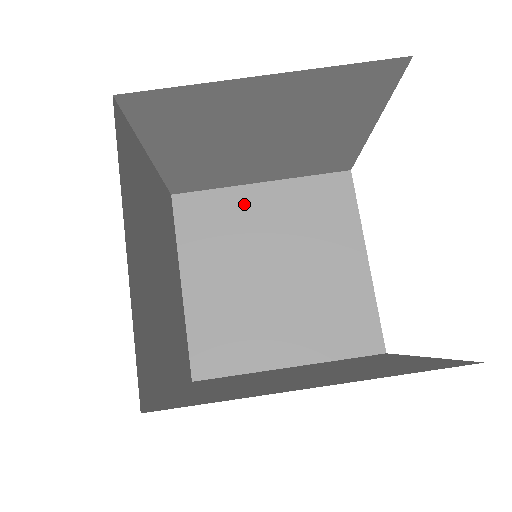
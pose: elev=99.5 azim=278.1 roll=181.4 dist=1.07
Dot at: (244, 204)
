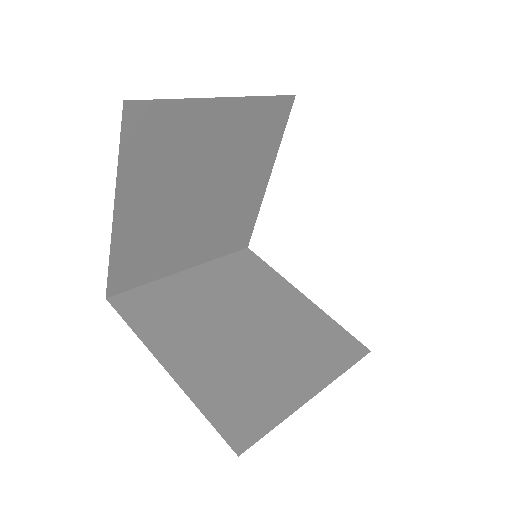
Dot at: (182, 287)
